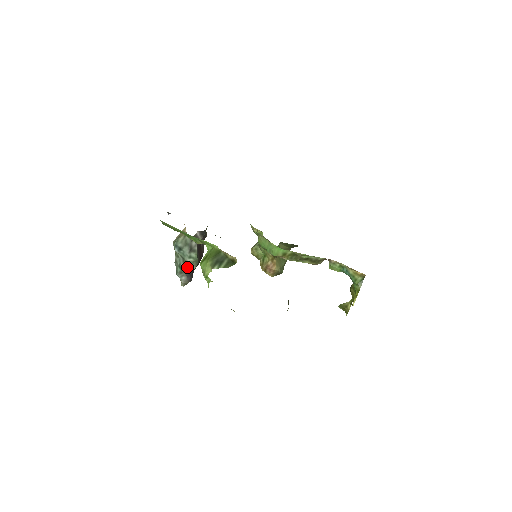
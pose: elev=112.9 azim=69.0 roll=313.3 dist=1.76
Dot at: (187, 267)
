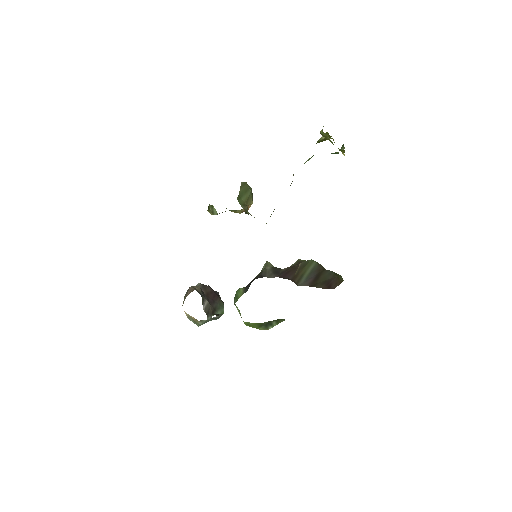
Dot at: occluded
